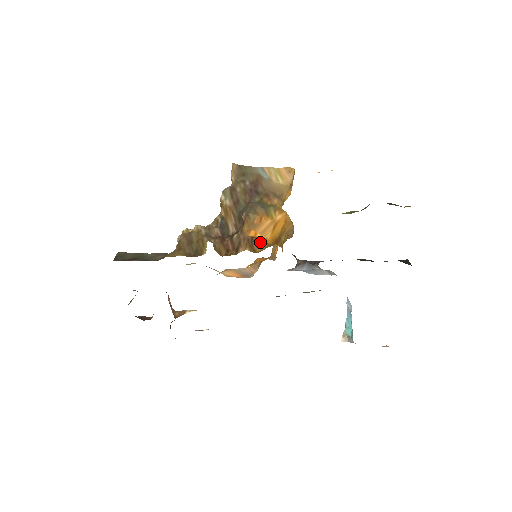
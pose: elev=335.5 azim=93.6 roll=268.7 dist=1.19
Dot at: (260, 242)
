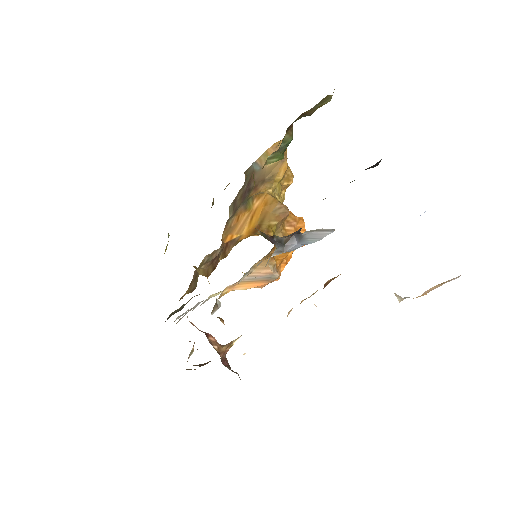
Dot at: (233, 243)
